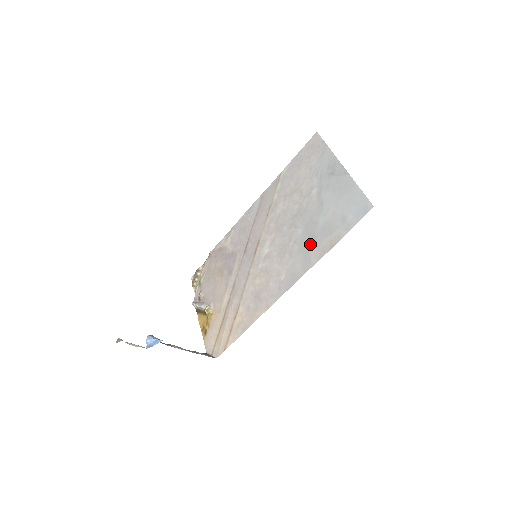
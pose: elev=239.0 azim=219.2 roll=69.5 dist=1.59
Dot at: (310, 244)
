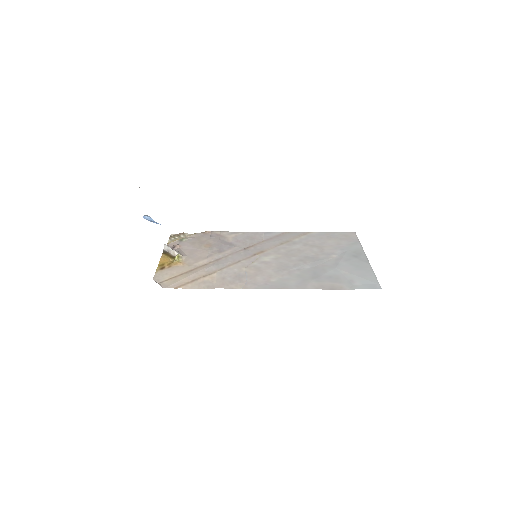
Dot at: (312, 277)
